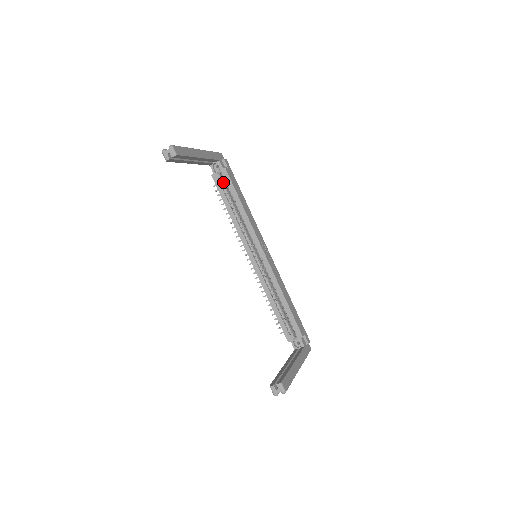
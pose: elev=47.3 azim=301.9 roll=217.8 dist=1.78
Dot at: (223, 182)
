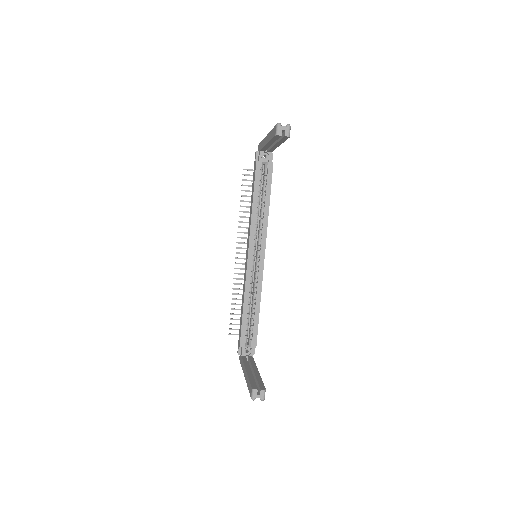
Dot at: occluded
